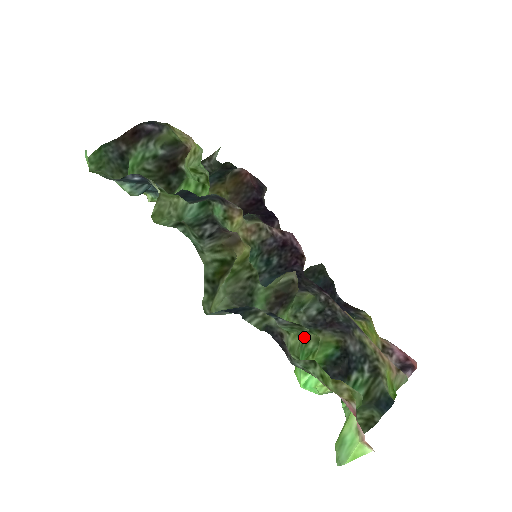
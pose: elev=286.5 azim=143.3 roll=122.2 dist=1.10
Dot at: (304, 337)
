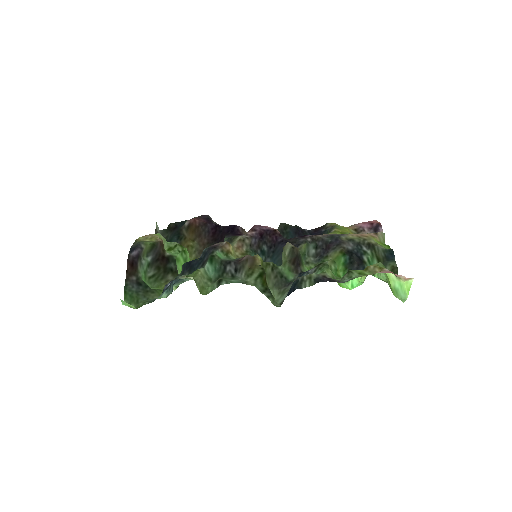
Dot at: occluded
